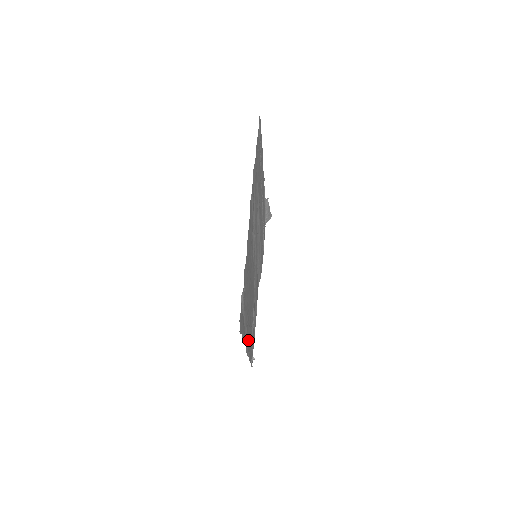
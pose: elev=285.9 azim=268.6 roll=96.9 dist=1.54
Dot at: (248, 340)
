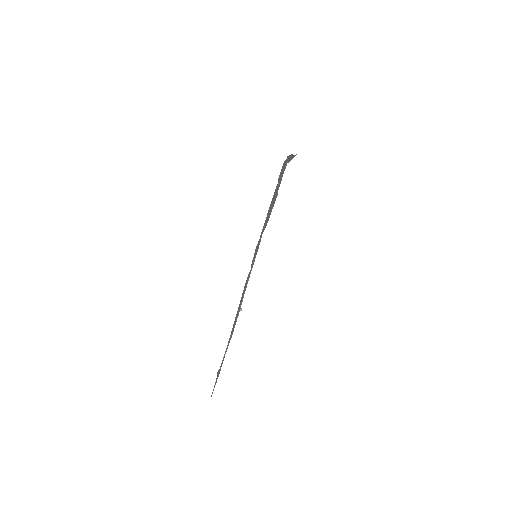
Dot at: occluded
